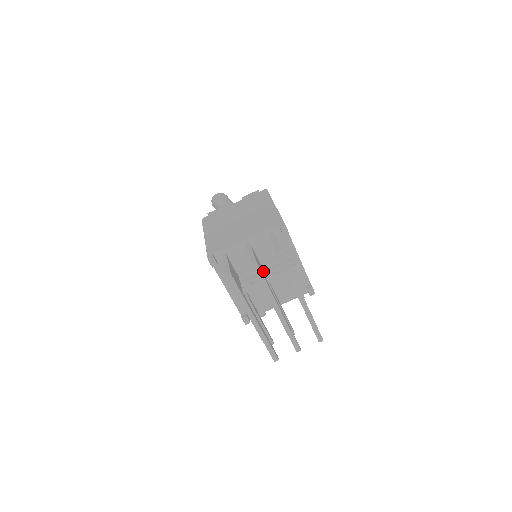
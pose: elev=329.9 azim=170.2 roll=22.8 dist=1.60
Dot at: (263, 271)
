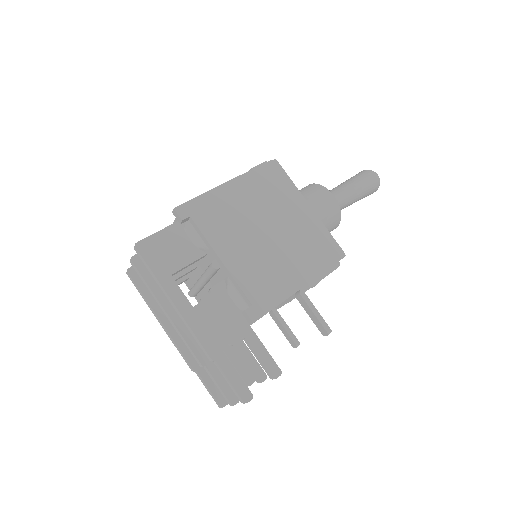
Dot at: (184, 273)
